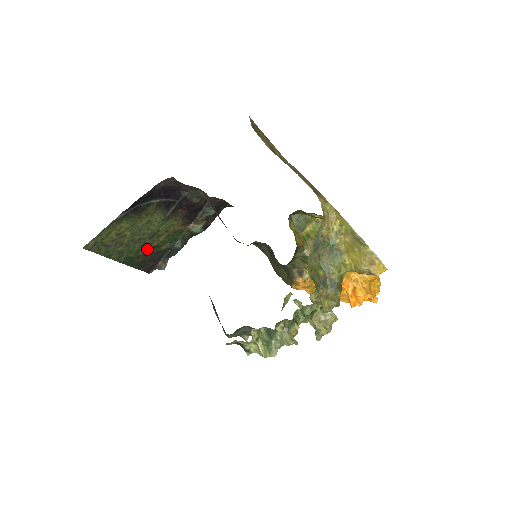
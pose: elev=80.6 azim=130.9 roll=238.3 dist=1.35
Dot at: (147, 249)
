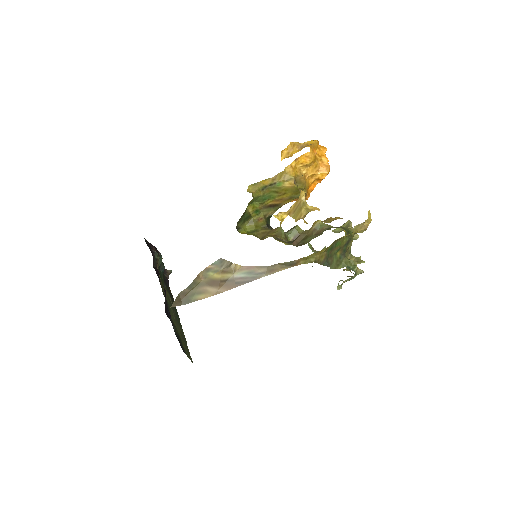
Dot at: (171, 300)
